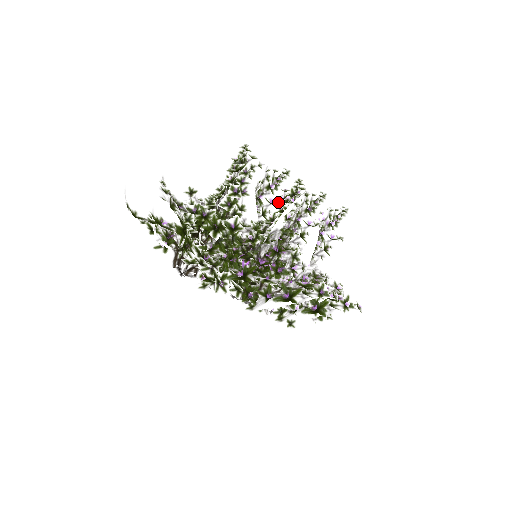
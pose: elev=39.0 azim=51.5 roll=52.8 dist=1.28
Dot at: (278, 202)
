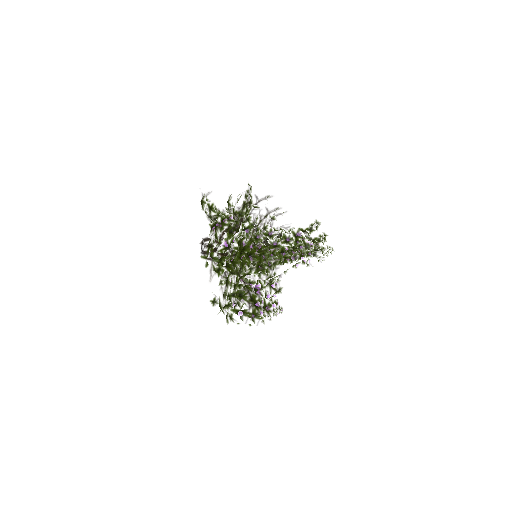
Dot at: occluded
